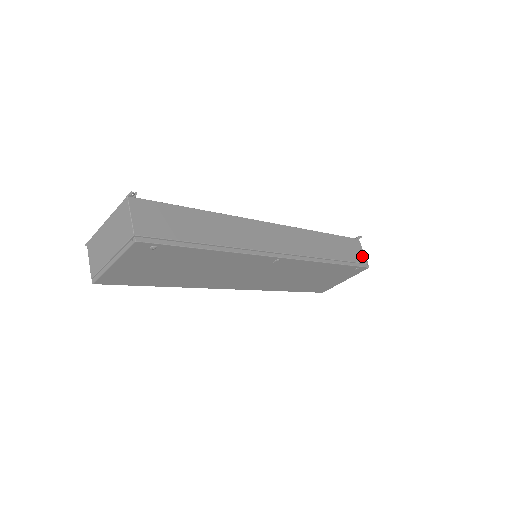
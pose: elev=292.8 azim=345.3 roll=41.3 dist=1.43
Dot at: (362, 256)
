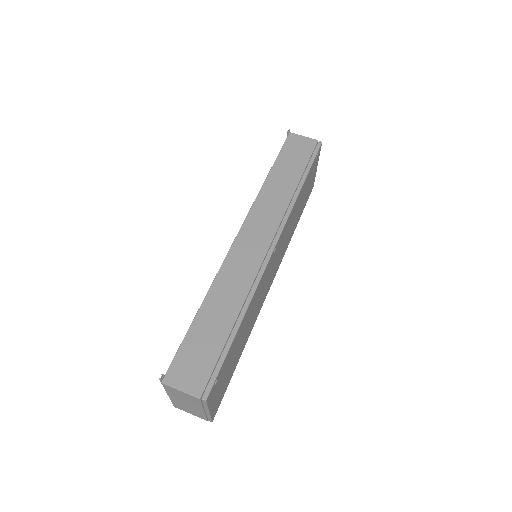
Dot at: (308, 142)
